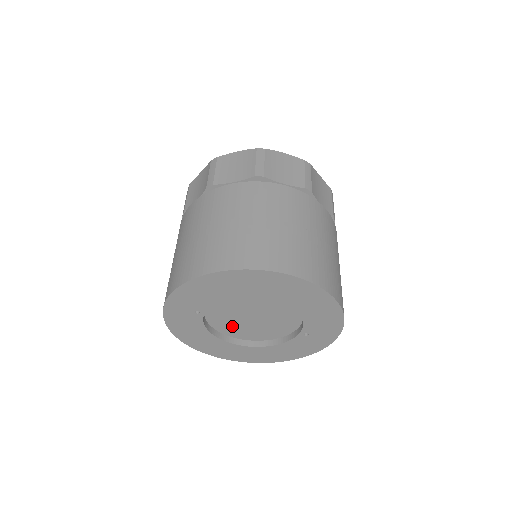
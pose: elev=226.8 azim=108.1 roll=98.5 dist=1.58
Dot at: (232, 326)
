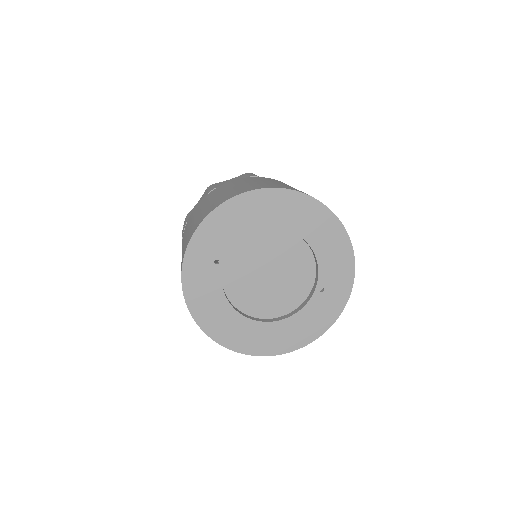
Dot at: (248, 294)
